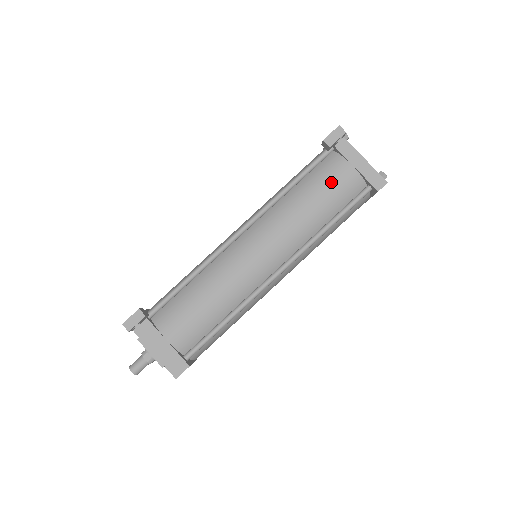
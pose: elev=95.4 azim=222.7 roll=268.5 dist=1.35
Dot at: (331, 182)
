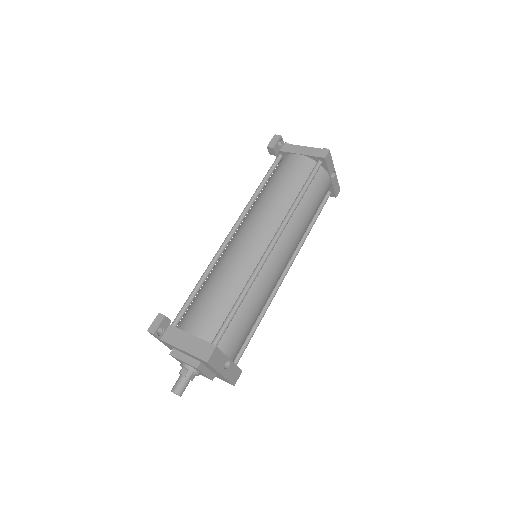
Dot at: (287, 170)
